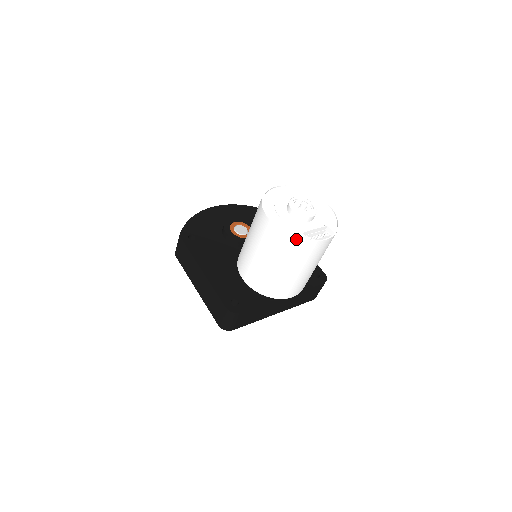
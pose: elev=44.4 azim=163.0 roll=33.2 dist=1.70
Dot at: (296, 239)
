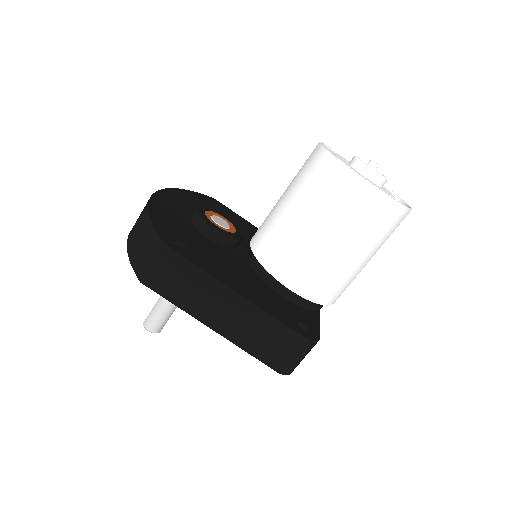
Dot at: (404, 209)
